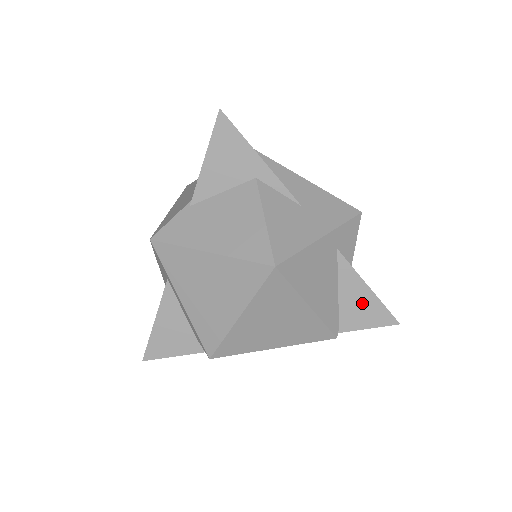
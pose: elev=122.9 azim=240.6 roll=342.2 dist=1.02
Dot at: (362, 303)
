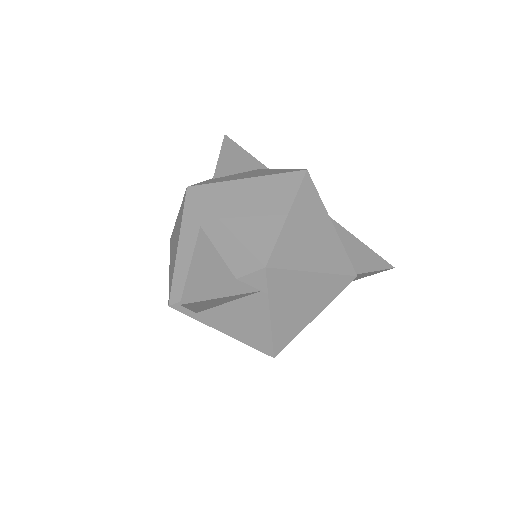
Dot at: (361, 252)
